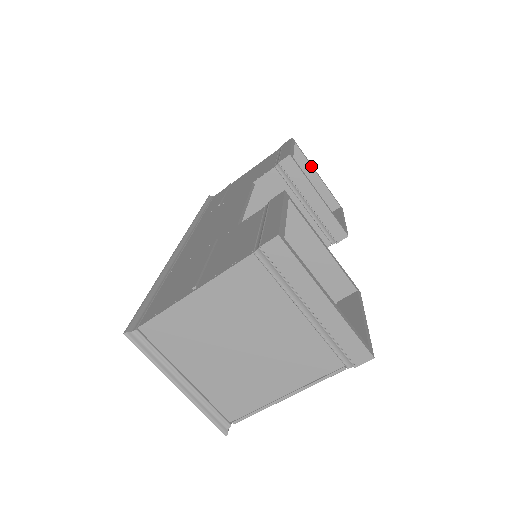
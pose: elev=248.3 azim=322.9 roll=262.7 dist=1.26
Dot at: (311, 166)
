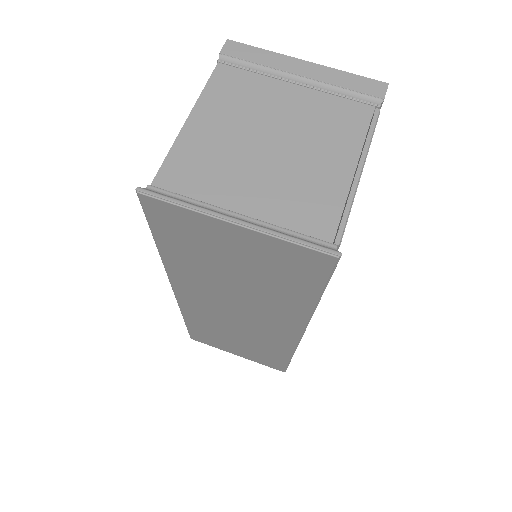
Dot at: occluded
